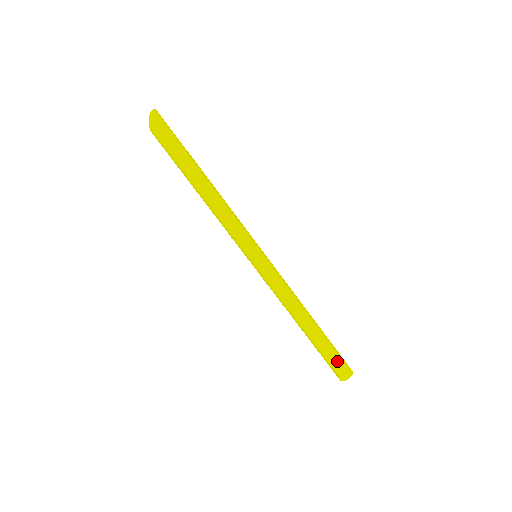
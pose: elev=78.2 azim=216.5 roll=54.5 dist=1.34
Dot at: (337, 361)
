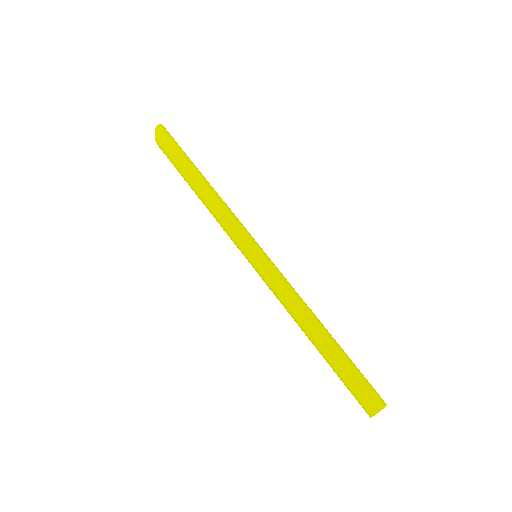
Dot at: (361, 384)
